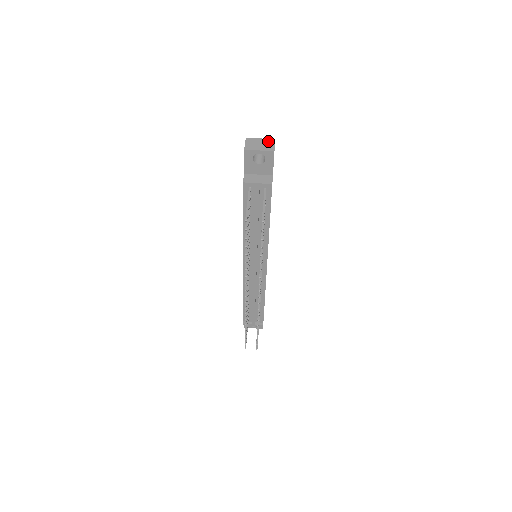
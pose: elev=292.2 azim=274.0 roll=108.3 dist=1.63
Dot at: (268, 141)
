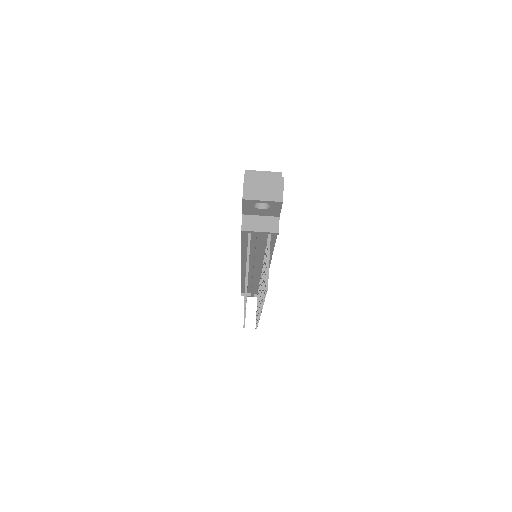
Dot at: (274, 181)
